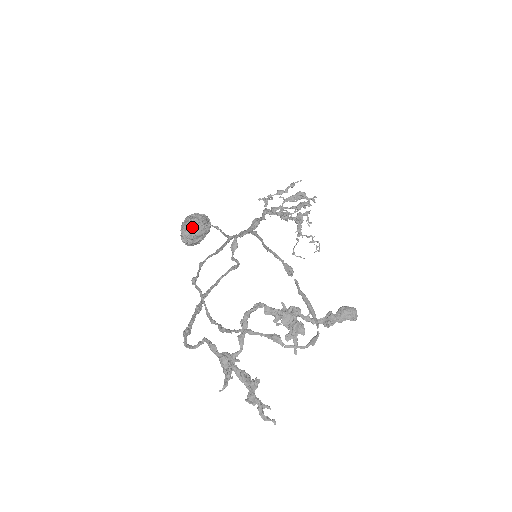
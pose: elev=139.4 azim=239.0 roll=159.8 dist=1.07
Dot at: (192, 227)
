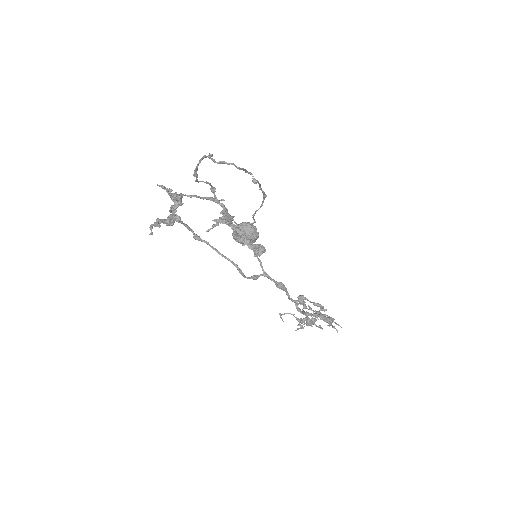
Dot at: (245, 222)
